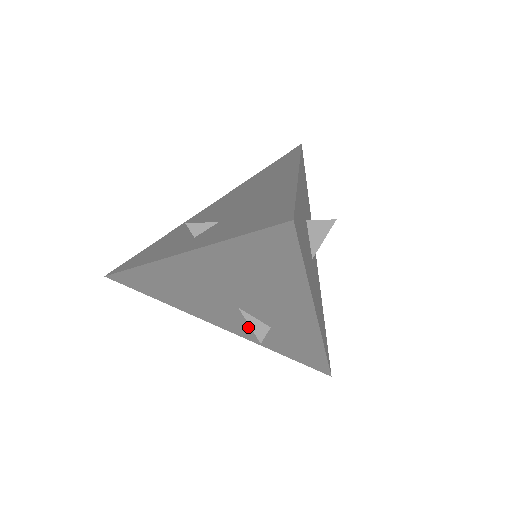
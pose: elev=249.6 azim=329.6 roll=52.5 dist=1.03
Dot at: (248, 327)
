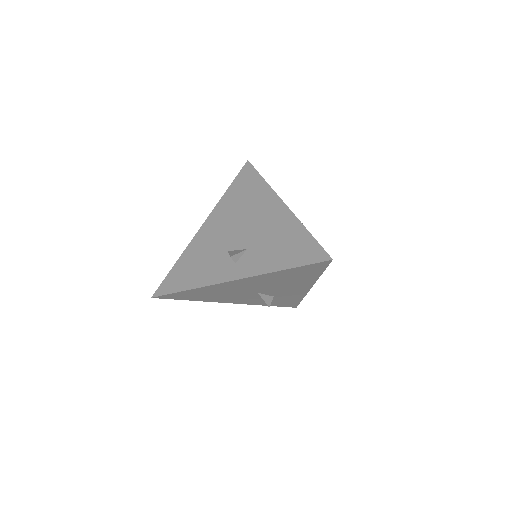
Dot at: (255, 299)
